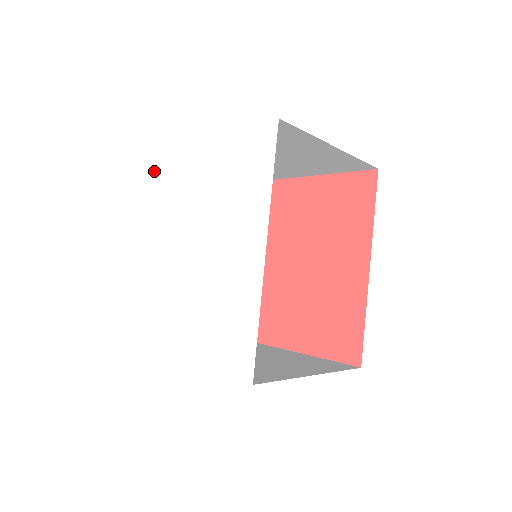
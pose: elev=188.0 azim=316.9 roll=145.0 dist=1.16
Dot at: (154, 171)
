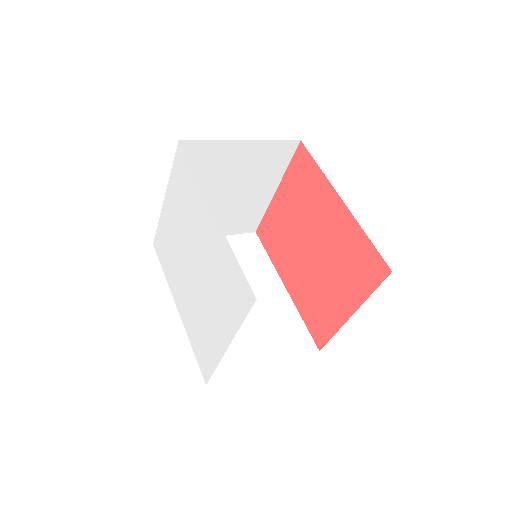
Dot at: (159, 256)
